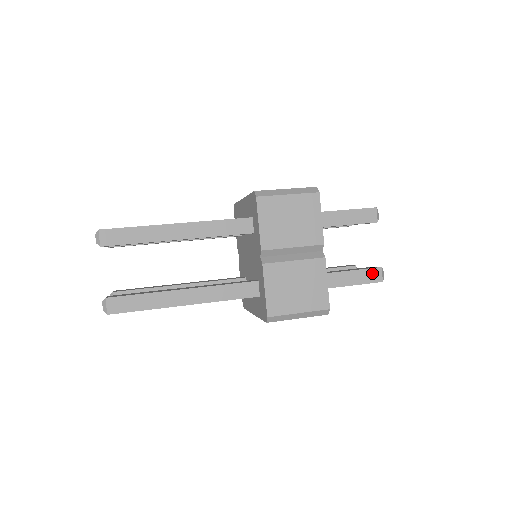
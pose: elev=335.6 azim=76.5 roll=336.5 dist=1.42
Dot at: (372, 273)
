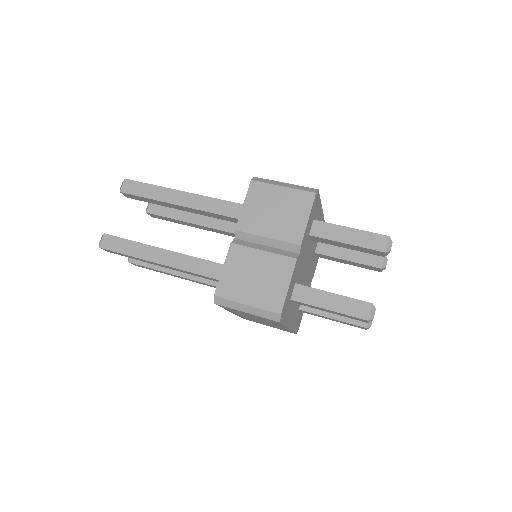
Dot at: (358, 306)
